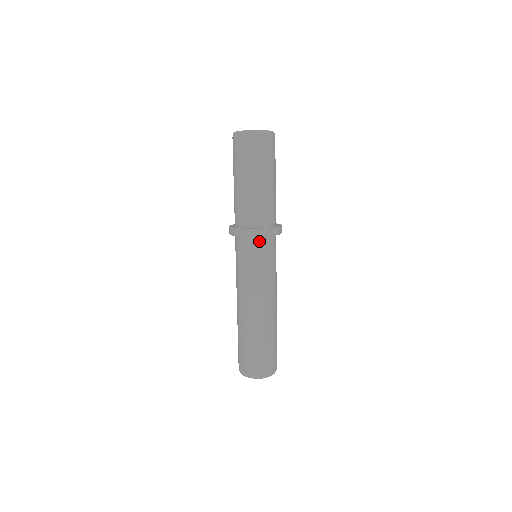
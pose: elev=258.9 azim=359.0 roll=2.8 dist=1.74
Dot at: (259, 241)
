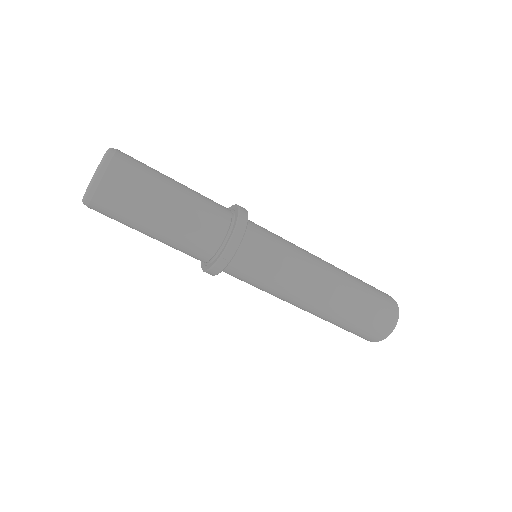
Dot at: (237, 258)
